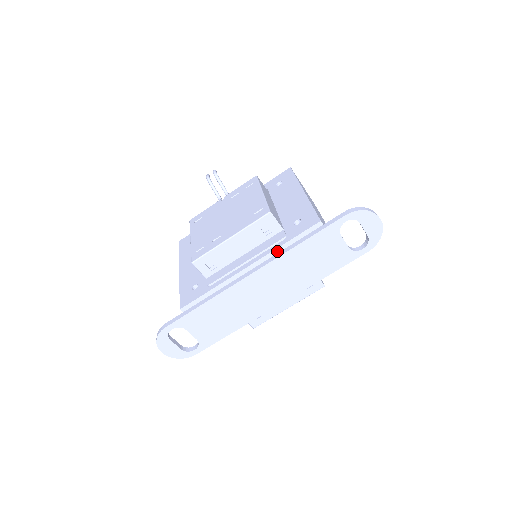
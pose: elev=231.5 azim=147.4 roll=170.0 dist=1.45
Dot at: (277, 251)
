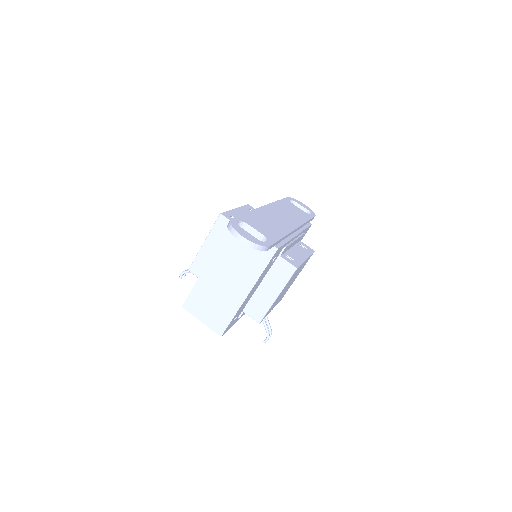
Dot at: occluded
